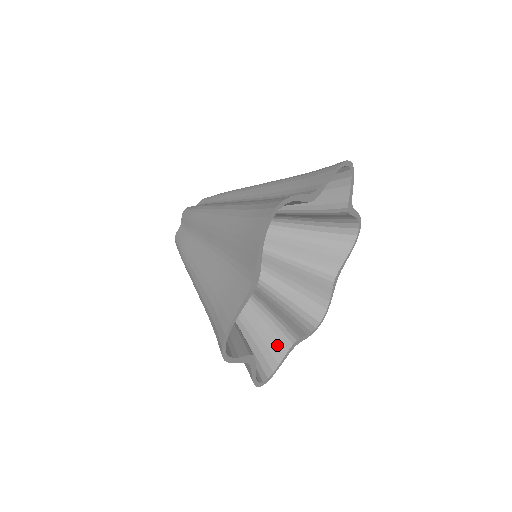
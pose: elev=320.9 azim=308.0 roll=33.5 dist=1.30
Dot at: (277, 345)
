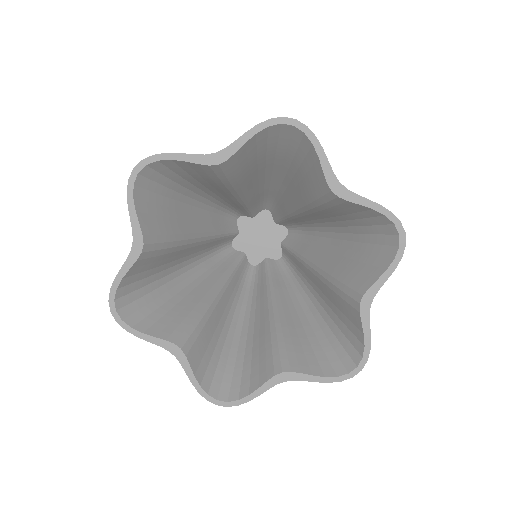
Dot at: (167, 327)
